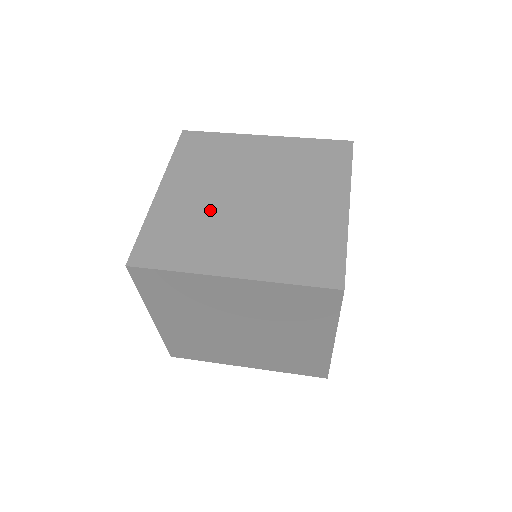
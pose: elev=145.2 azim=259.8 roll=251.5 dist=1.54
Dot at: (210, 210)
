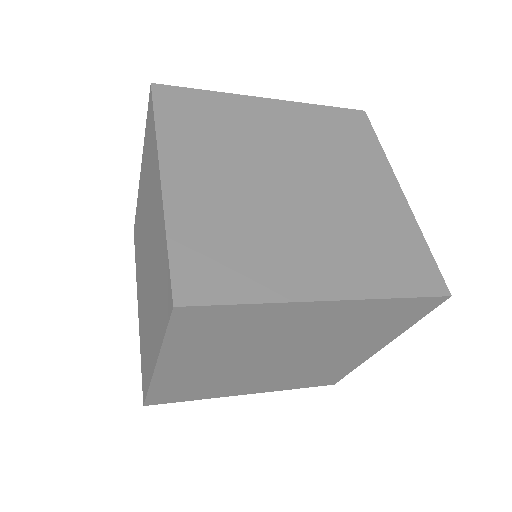
Dot at: occluded
